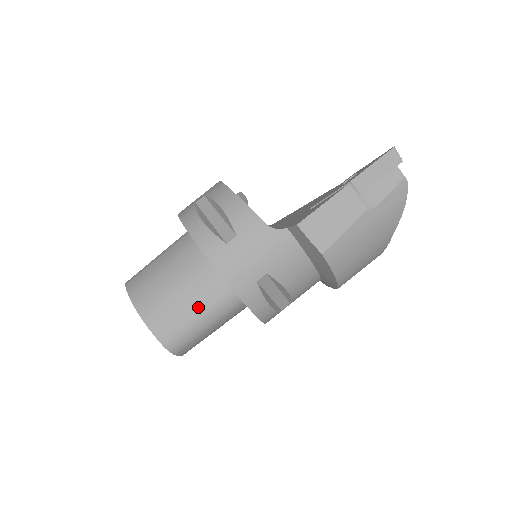
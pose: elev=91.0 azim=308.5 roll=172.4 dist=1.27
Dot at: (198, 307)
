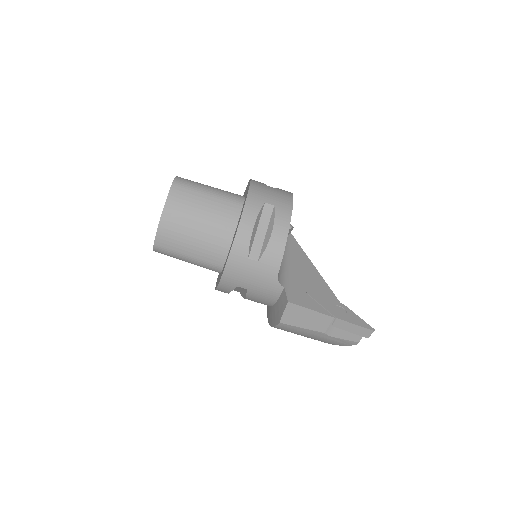
Dot at: (195, 253)
